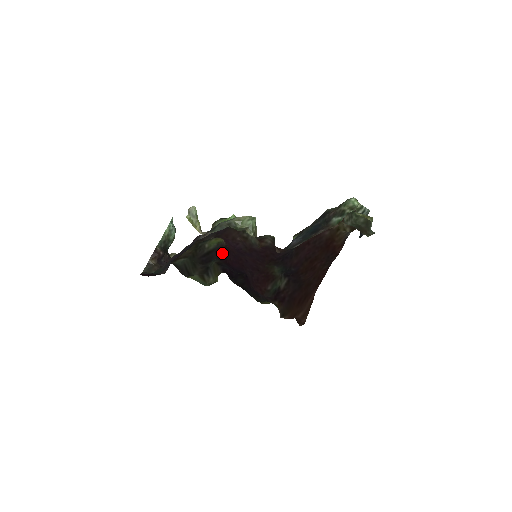
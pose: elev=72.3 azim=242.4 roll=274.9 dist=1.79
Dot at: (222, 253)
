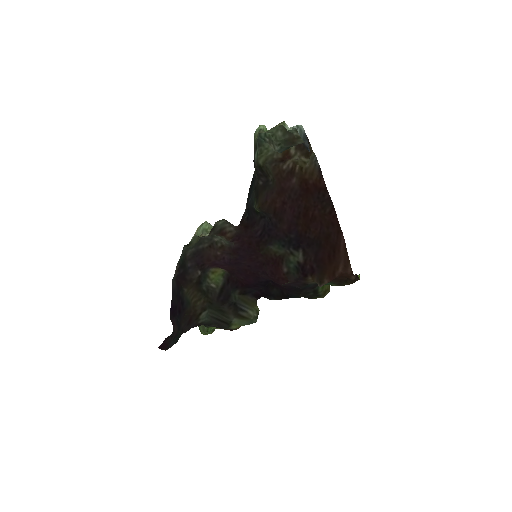
Dot at: (232, 280)
